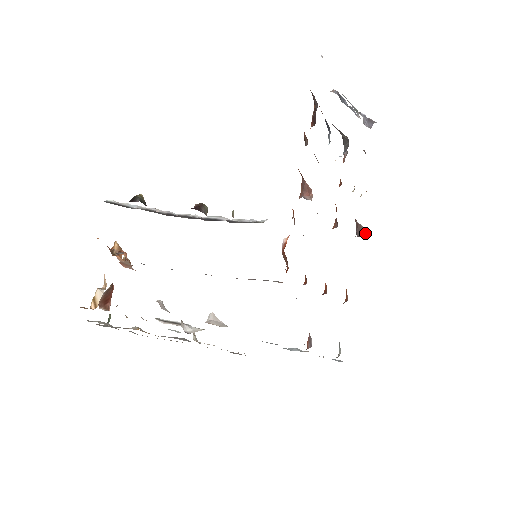
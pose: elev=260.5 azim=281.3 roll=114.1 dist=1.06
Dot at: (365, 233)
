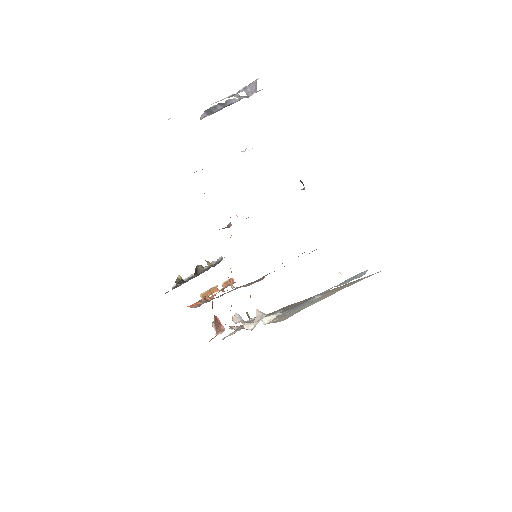
Dot at: occluded
